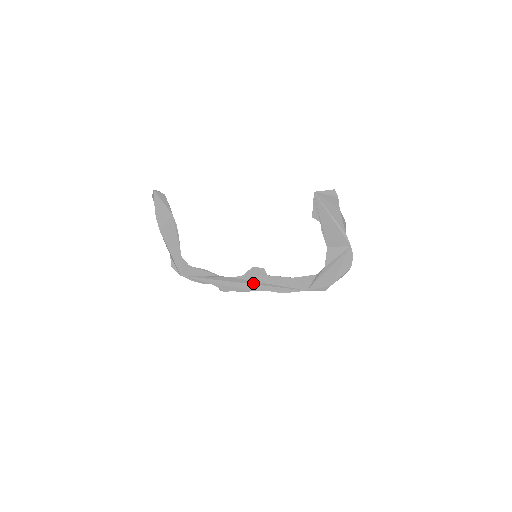
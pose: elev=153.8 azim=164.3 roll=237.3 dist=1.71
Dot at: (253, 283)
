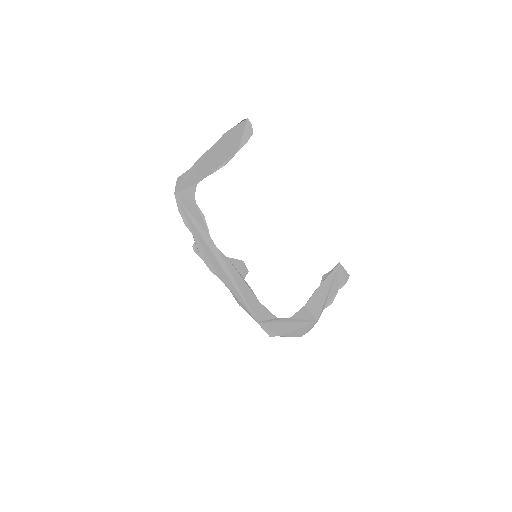
Dot at: (227, 272)
